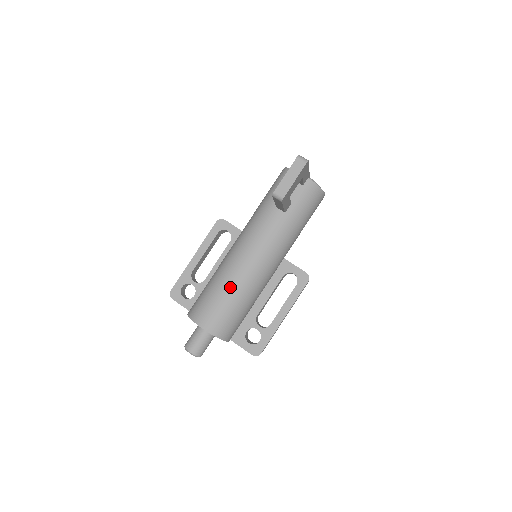
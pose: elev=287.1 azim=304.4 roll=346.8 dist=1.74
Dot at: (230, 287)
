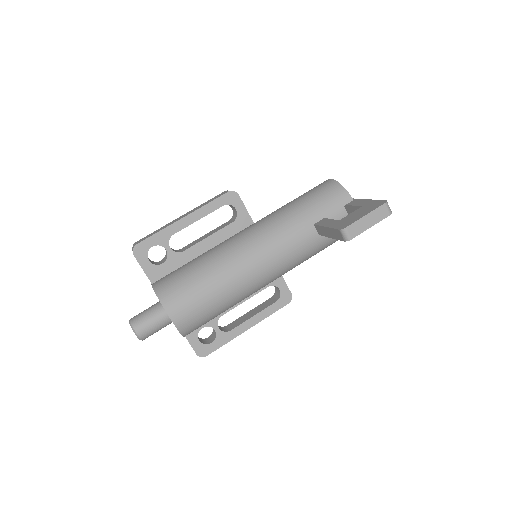
Dot at: (224, 287)
